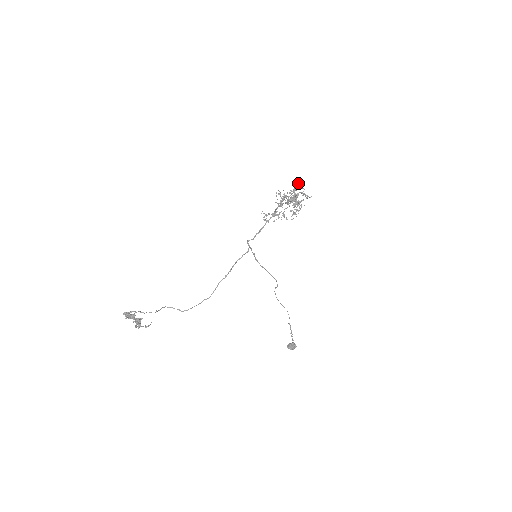
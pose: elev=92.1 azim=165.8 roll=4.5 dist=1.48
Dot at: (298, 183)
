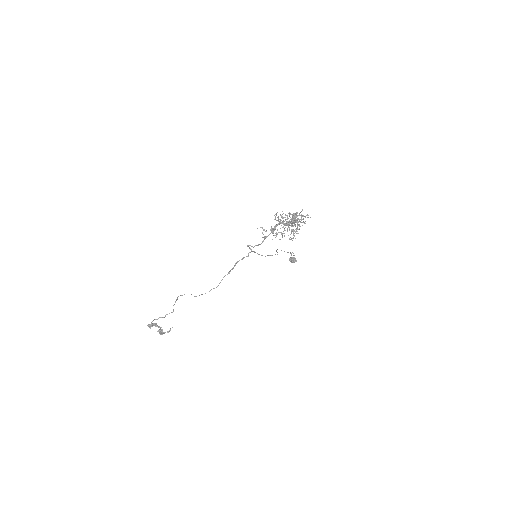
Dot at: (296, 219)
